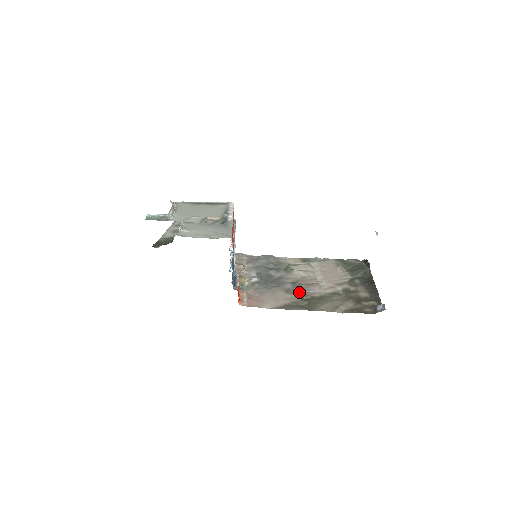
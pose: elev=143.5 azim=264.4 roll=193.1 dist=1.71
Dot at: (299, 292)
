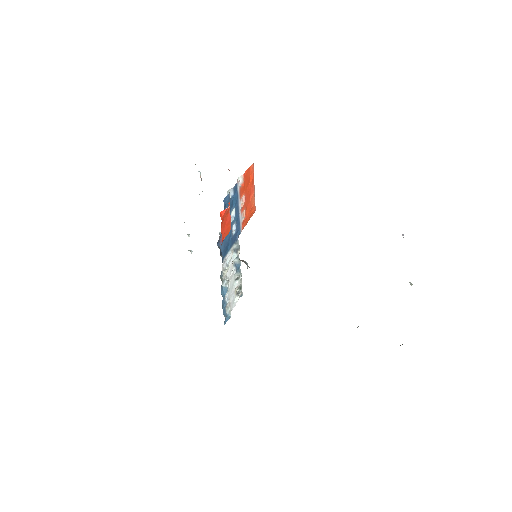
Dot at: occluded
